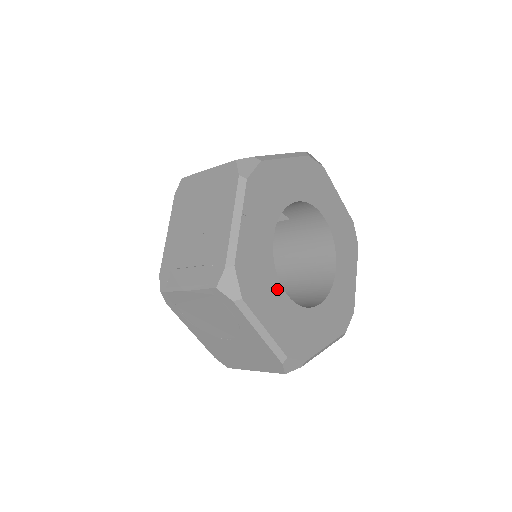
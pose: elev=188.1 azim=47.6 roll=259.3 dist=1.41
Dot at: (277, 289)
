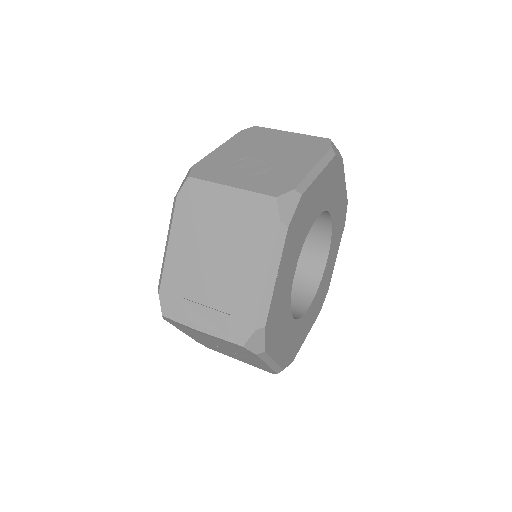
Dot at: (288, 319)
